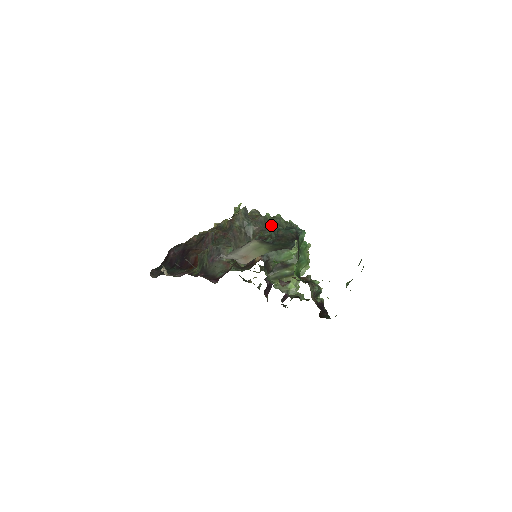
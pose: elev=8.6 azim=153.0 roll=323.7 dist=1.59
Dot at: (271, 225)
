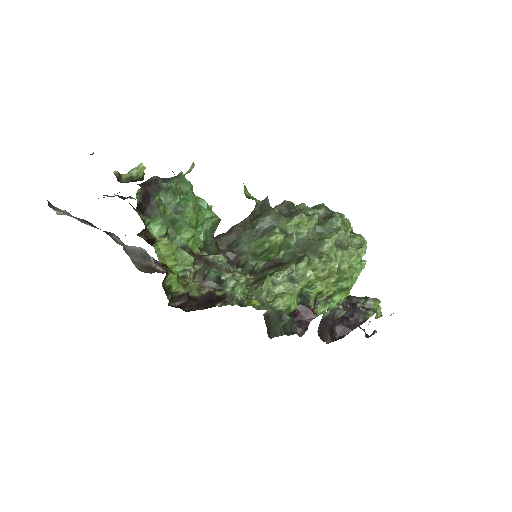
Dot at: occluded
